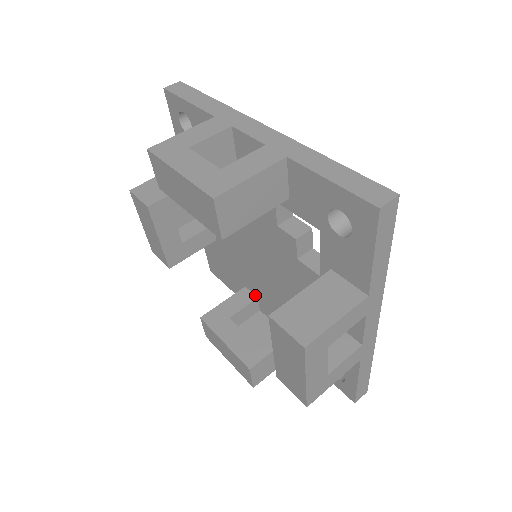
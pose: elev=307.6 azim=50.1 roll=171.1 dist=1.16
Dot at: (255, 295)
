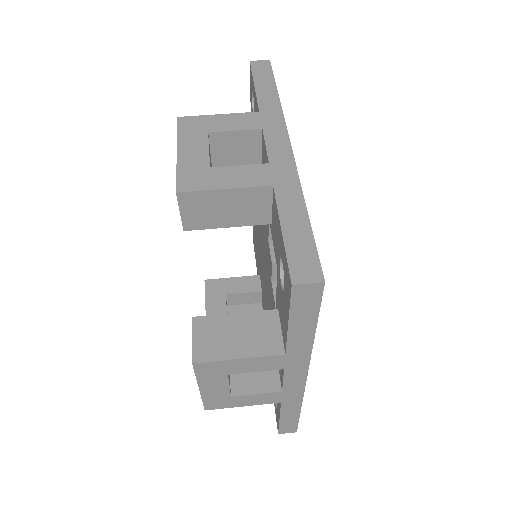
Dot at: (261, 287)
